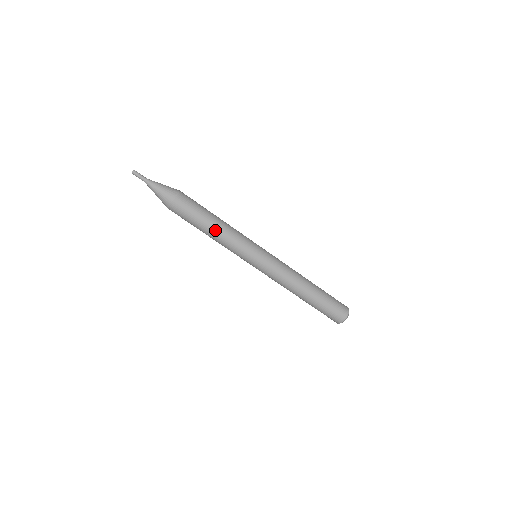
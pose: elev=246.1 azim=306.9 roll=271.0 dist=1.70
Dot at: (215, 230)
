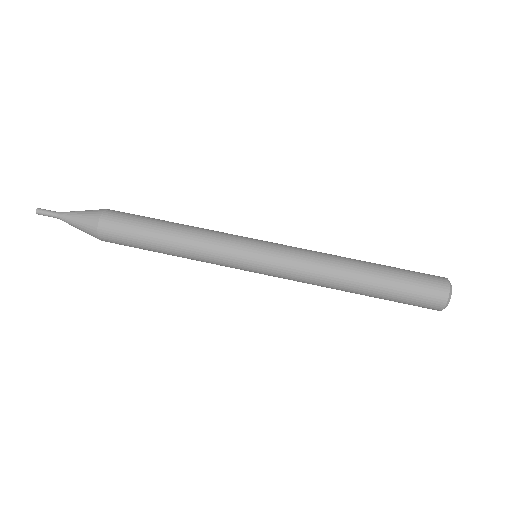
Dot at: (180, 224)
